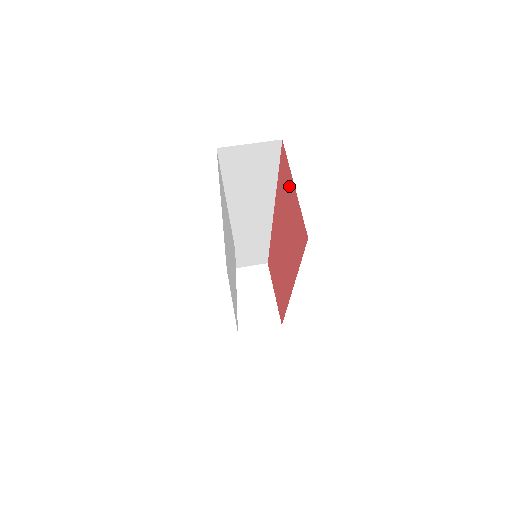
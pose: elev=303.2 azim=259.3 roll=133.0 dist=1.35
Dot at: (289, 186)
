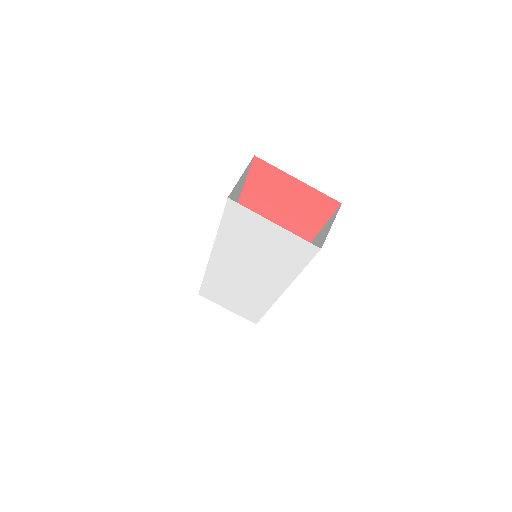
Dot at: (282, 184)
